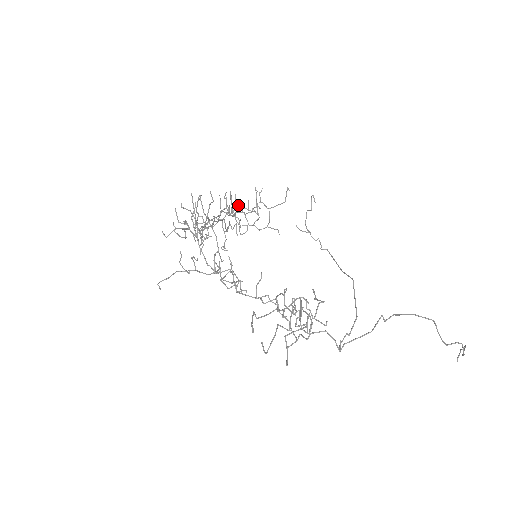
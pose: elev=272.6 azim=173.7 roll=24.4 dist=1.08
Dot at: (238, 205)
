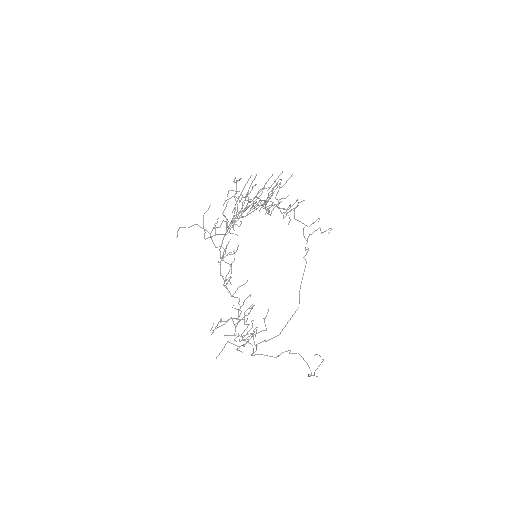
Dot at: (281, 179)
